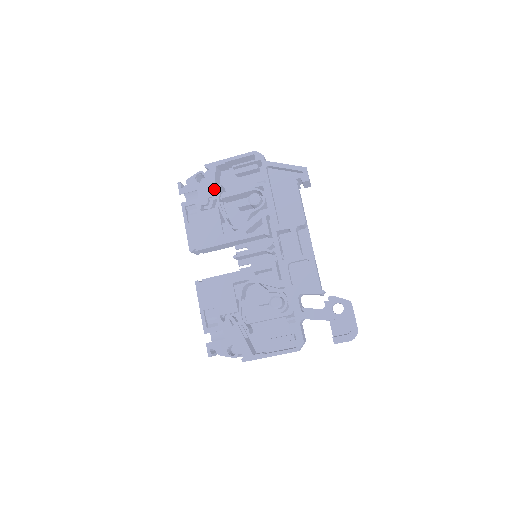
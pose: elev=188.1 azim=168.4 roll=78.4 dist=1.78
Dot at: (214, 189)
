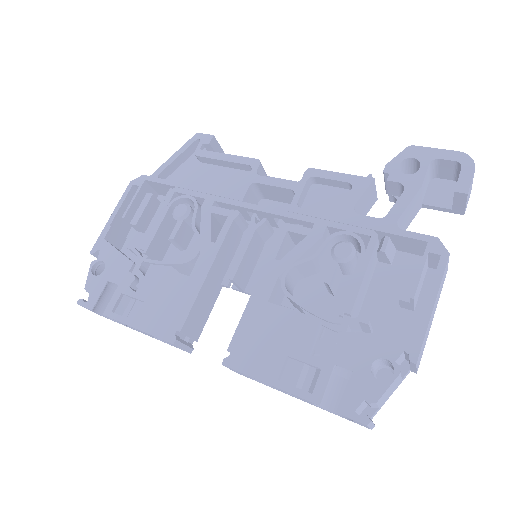
Dot at: (127, 258)
